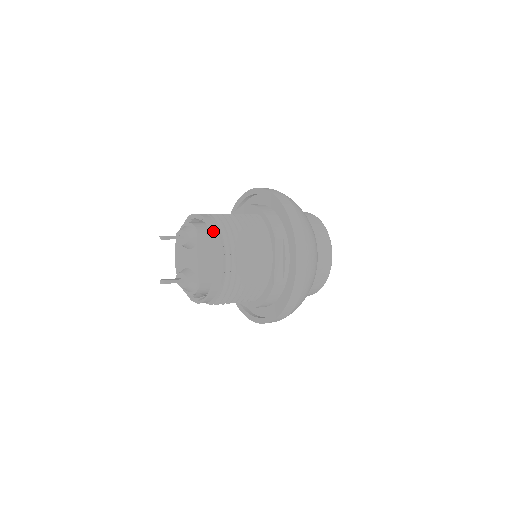
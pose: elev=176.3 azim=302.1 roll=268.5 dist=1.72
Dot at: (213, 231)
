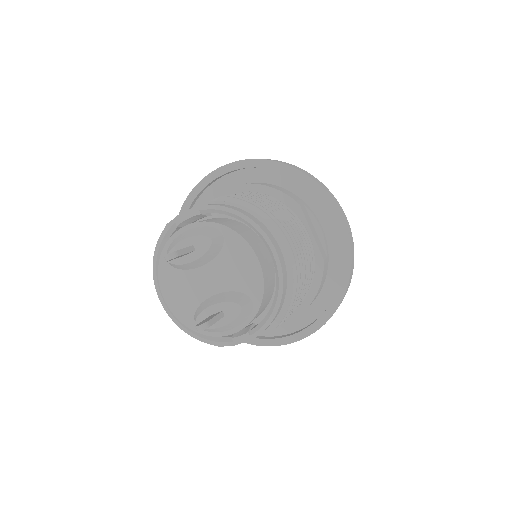
Dot at: (243, 213)
